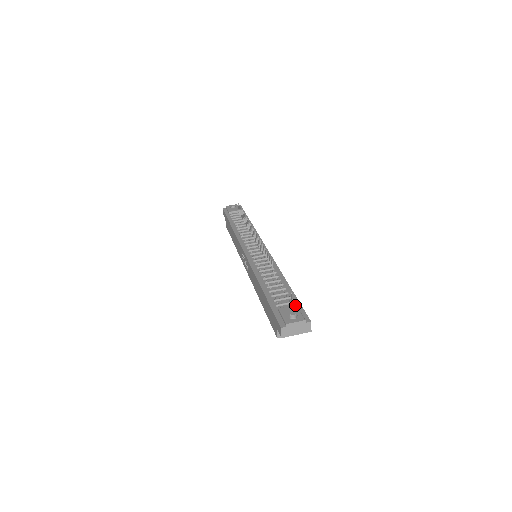
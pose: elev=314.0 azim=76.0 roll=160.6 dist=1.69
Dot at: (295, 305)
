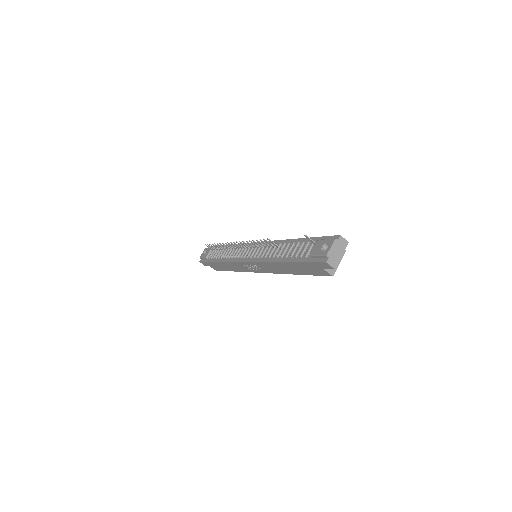
Dot at: (317, 241)
